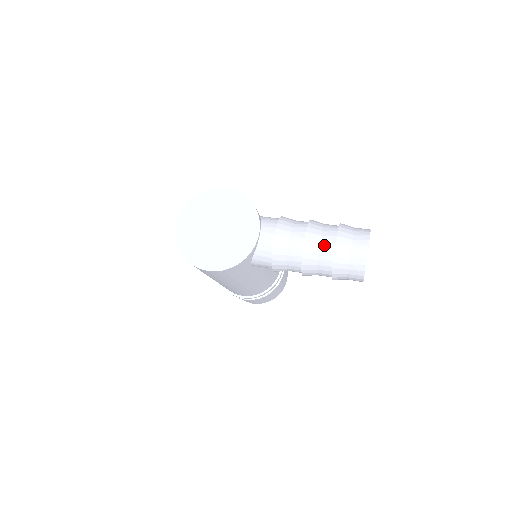
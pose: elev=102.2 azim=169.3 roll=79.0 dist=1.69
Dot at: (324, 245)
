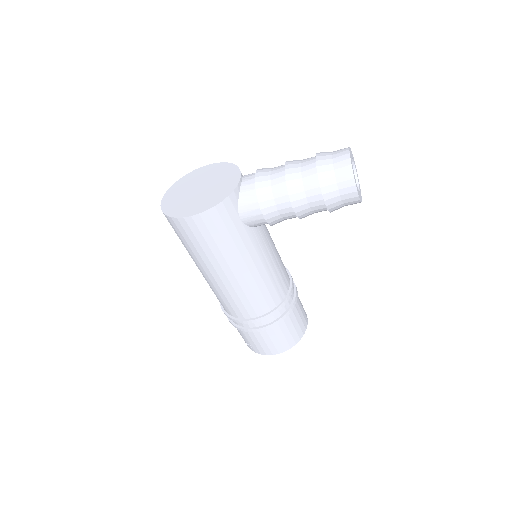
Dot at: (305, 164)
